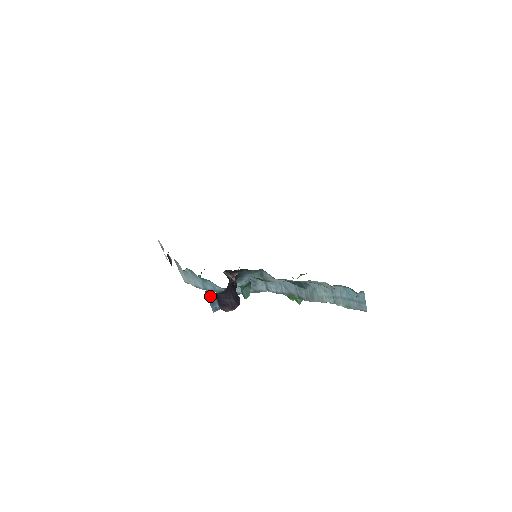
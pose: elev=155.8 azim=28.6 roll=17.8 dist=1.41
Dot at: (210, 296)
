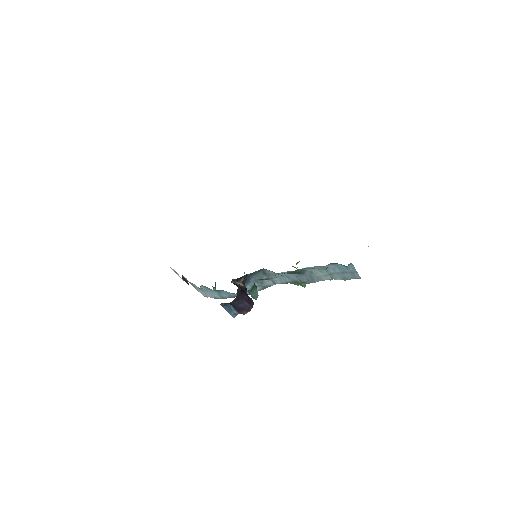
Dot at: (226, 306)
